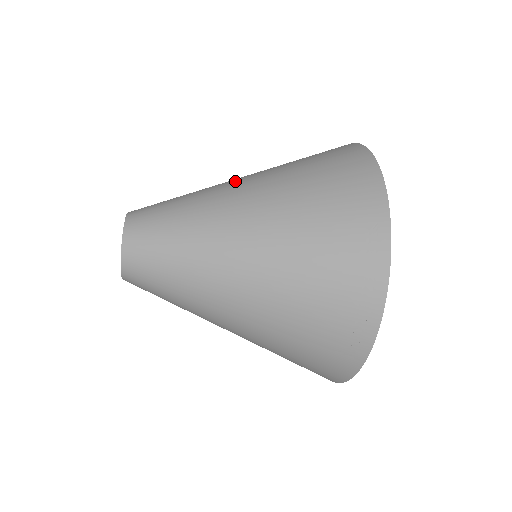
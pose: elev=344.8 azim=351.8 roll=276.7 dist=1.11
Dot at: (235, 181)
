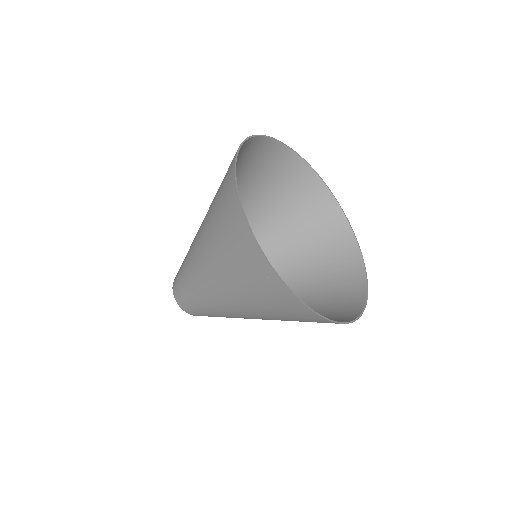
Dot at: occluded
